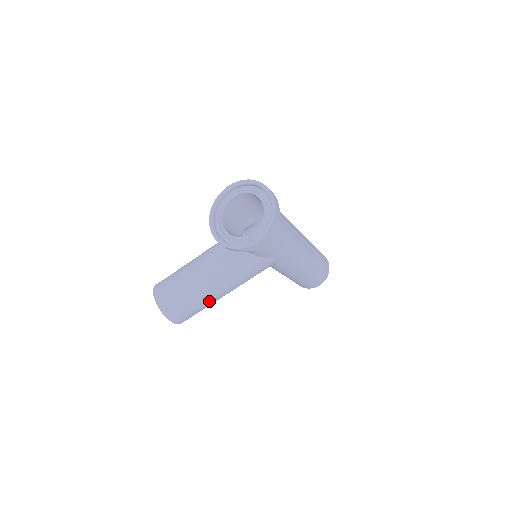
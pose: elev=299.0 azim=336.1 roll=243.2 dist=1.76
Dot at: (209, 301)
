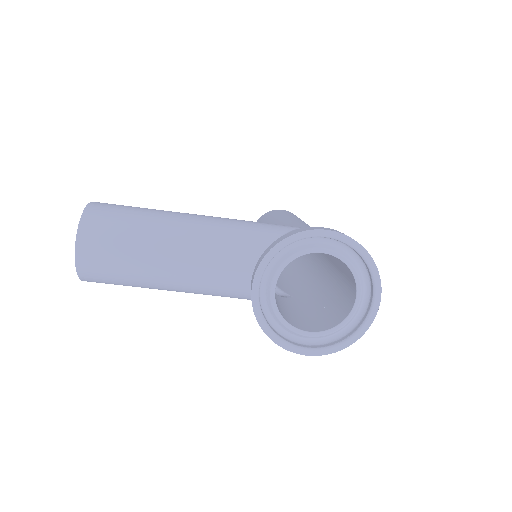
Dot at: occluded
